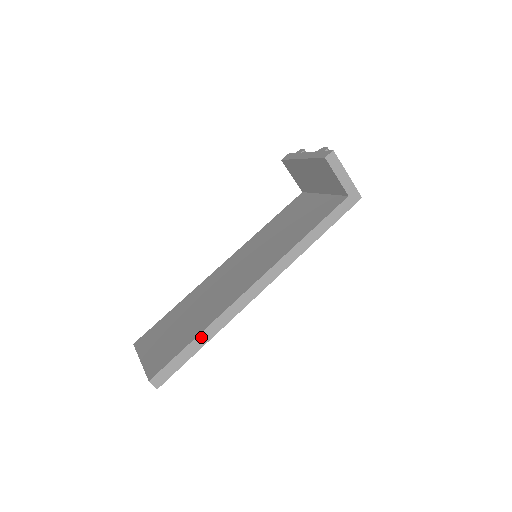
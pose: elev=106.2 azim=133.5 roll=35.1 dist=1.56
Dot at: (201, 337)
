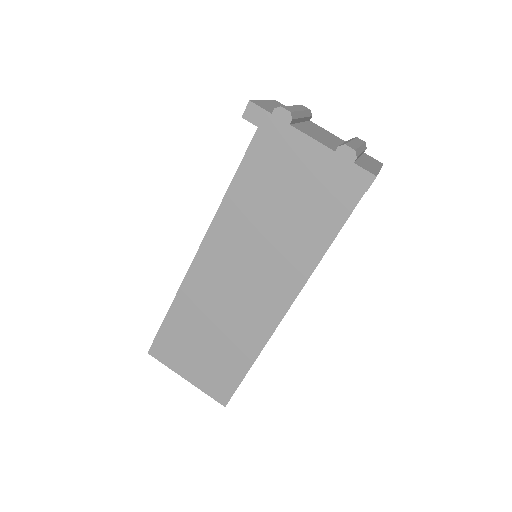
Dot at: occluded
